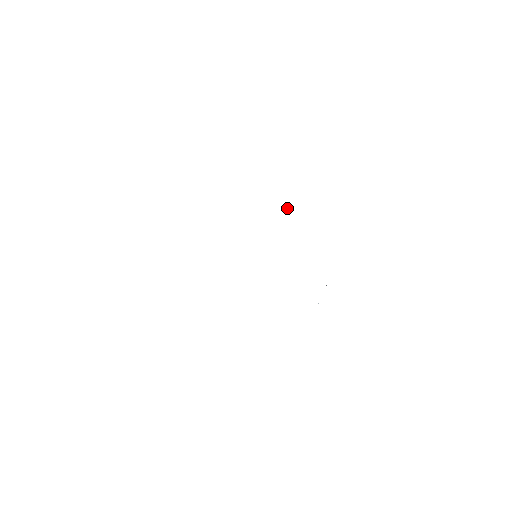
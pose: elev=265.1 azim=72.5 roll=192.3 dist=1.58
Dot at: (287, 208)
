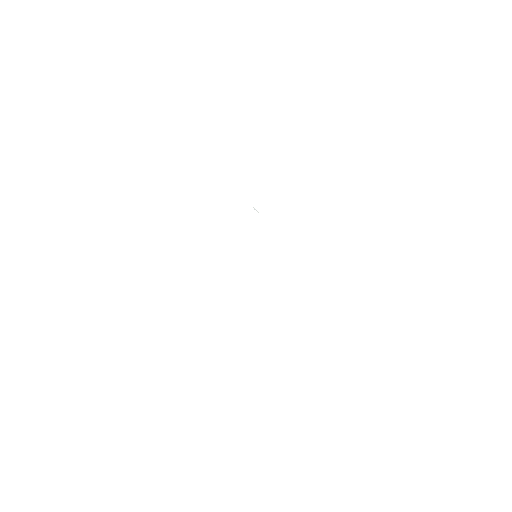
Dot at: (255, 209)
